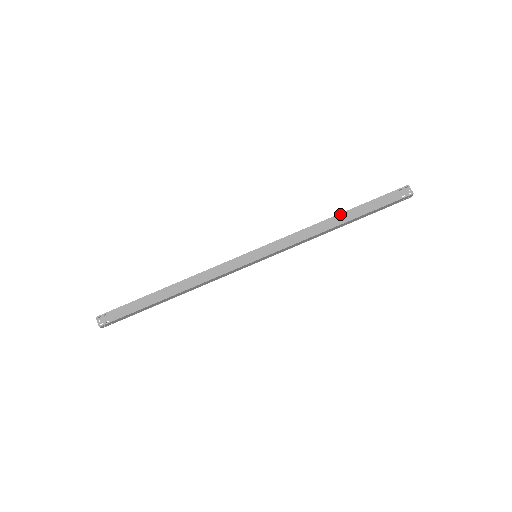
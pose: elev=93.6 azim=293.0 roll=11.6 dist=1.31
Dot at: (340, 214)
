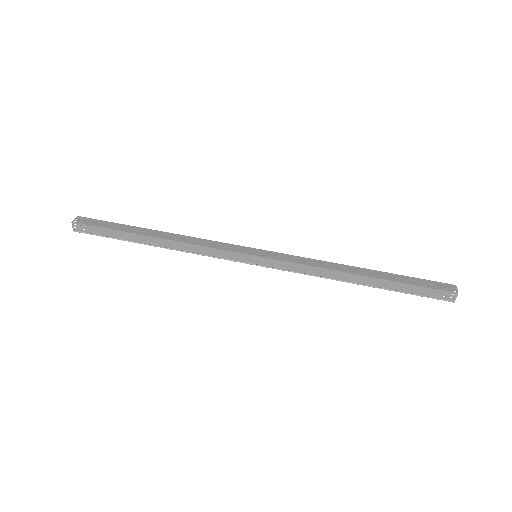
Dot at: (365, 269)
